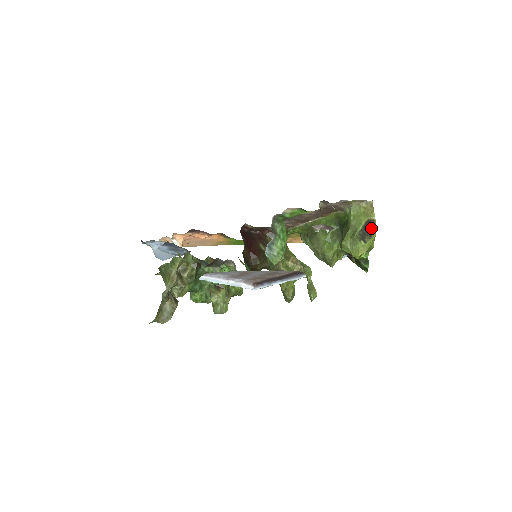
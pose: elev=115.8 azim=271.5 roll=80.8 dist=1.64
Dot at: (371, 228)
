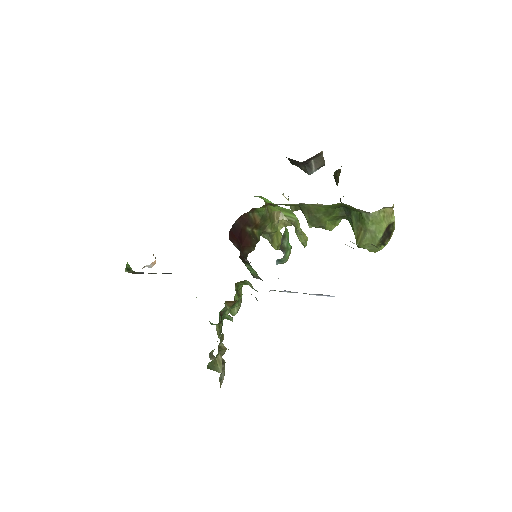
Dot at: (391, 231)
